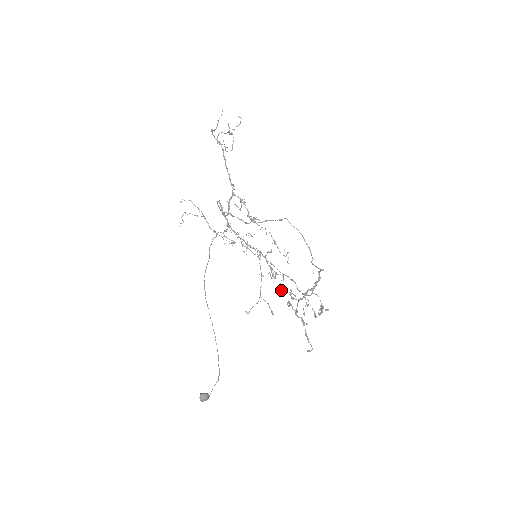
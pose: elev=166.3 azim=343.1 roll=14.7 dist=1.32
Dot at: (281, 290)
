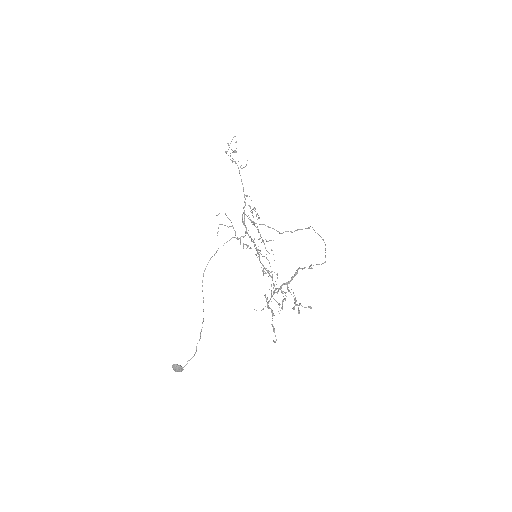
Dot at: (278, 288)
